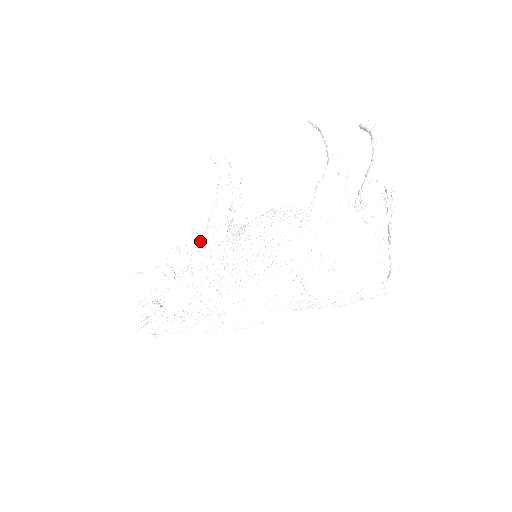
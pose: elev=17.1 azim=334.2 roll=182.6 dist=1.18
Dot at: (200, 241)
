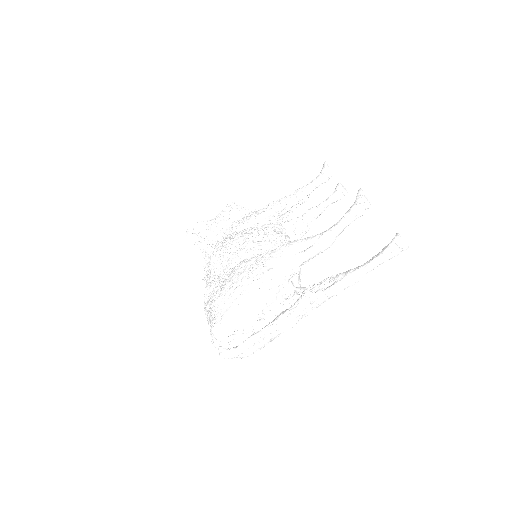
Dot at: occluded
